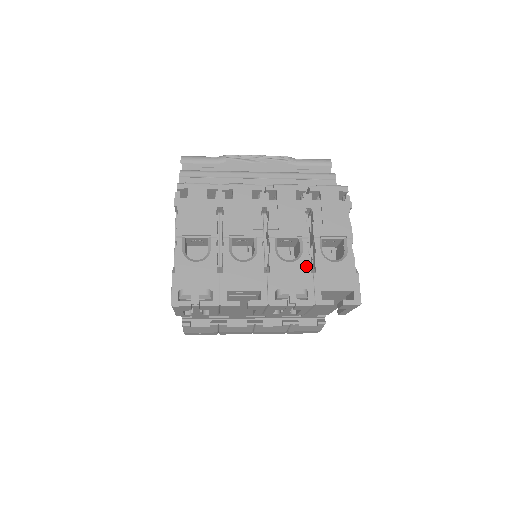
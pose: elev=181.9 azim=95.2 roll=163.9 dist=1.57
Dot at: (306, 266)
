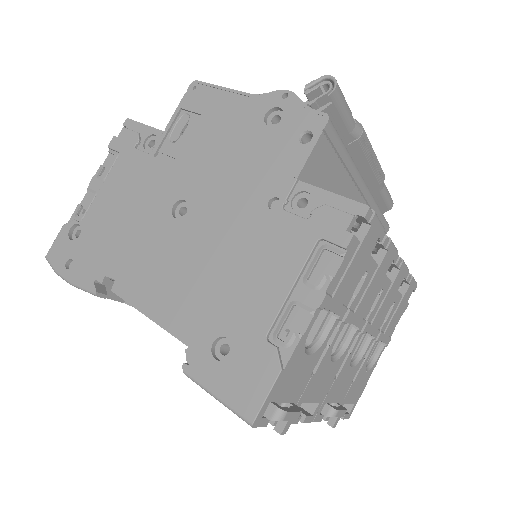
Dot at: (355, 374)
